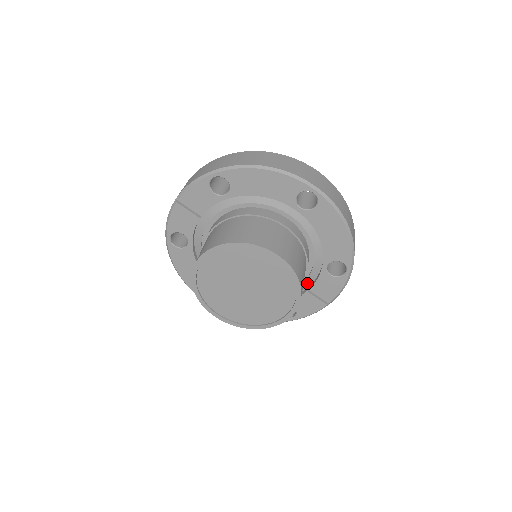
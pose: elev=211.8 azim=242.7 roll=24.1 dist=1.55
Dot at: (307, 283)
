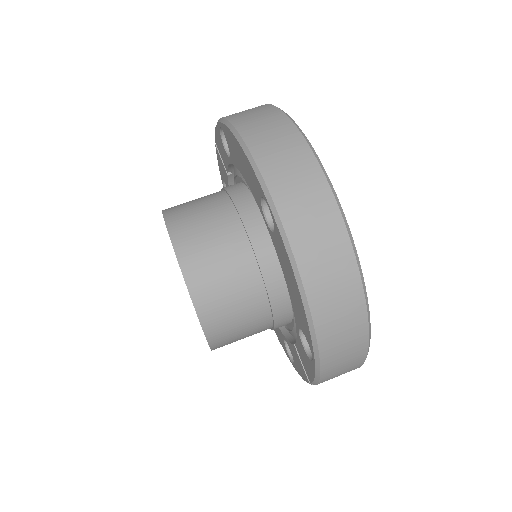
Dot at: occluded
